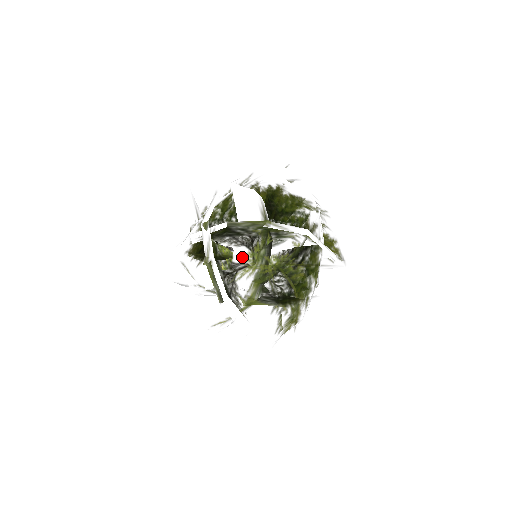
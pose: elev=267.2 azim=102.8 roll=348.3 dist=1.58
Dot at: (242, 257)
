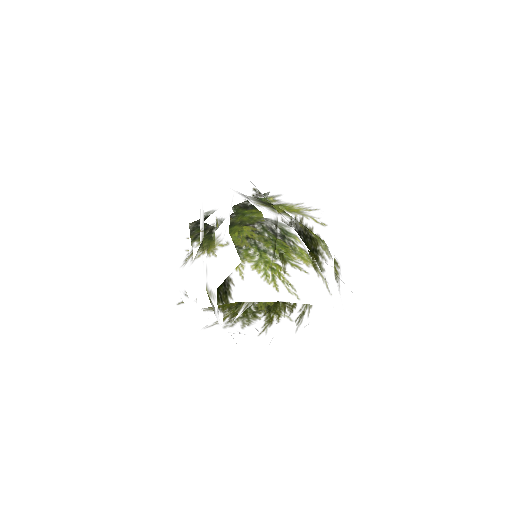
Dot at: occluded
